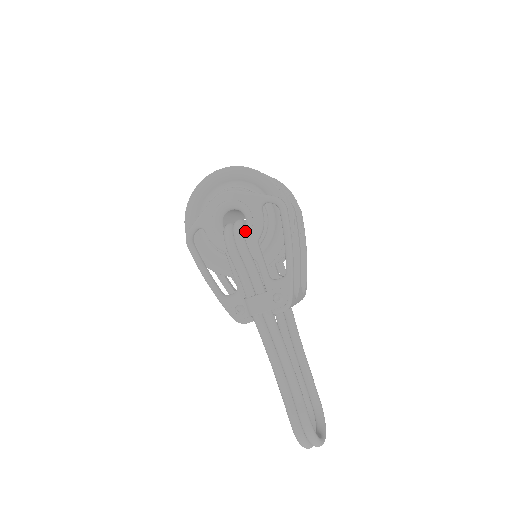
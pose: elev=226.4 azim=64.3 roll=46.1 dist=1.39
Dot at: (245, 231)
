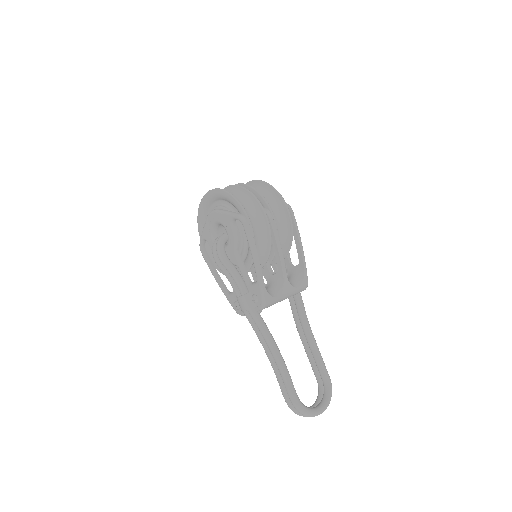
Dot at: (228, 243)
